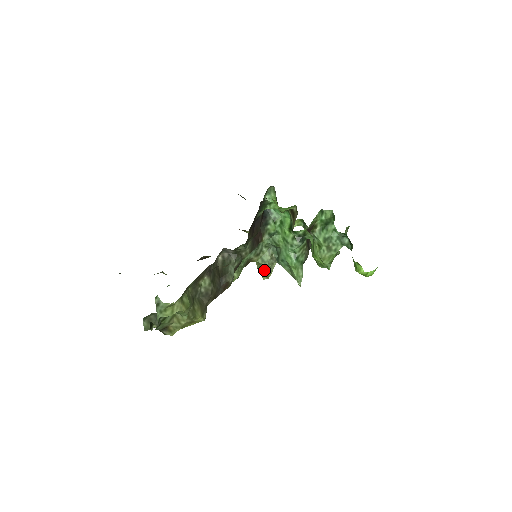
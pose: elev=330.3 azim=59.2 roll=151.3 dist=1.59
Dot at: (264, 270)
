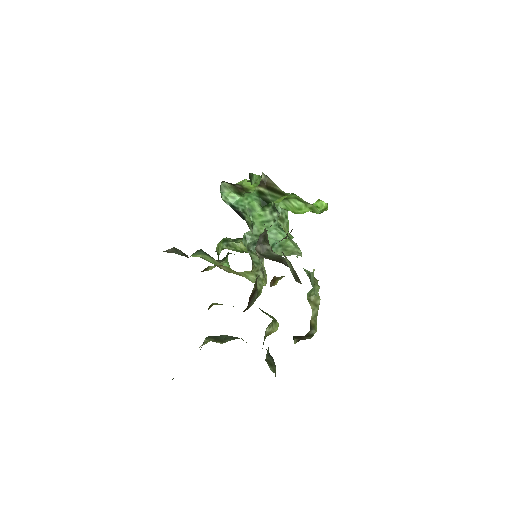
Dot at: (262, 274)
